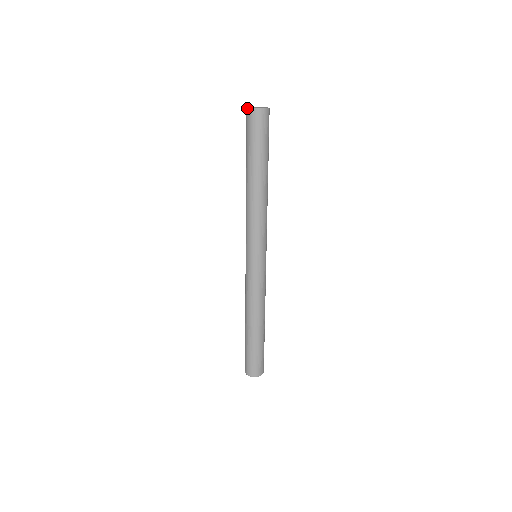
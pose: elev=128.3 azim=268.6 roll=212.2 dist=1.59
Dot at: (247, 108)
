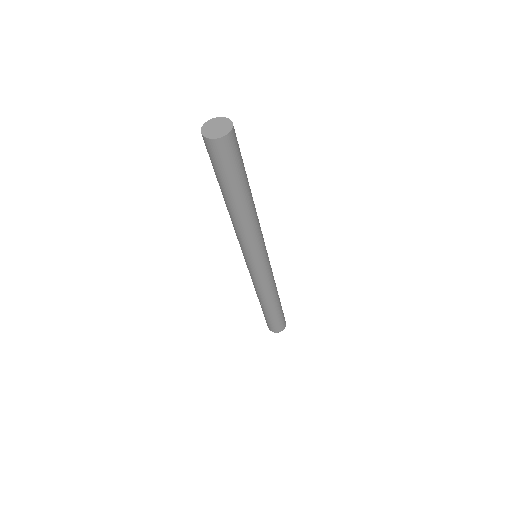
Dot at: (205, 138)
